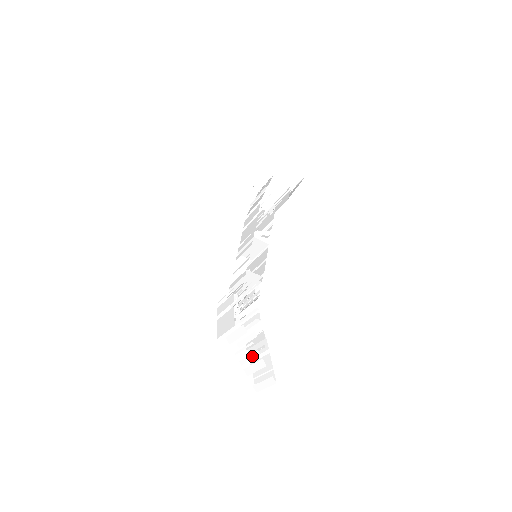
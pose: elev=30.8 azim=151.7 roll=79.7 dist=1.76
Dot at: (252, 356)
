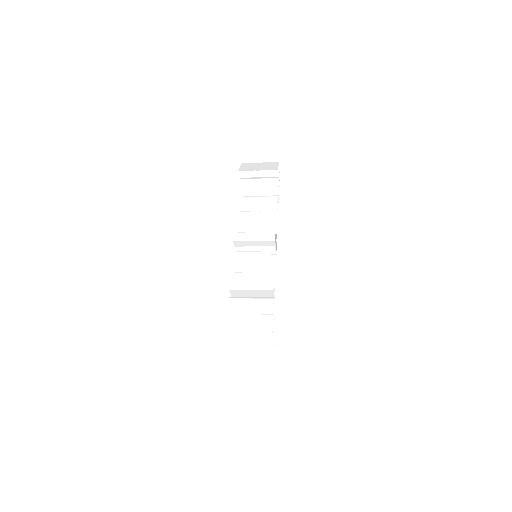
Dot at: (258, 385)
